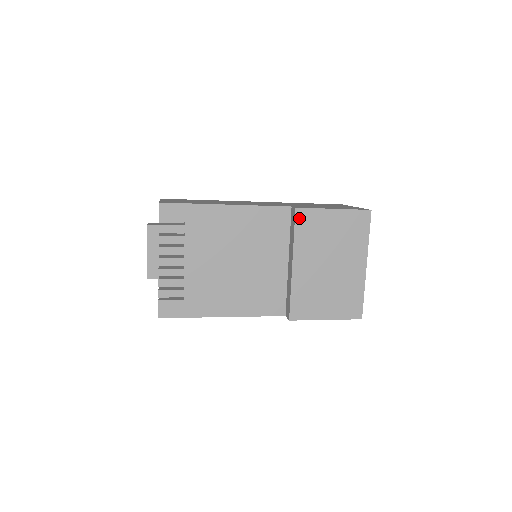
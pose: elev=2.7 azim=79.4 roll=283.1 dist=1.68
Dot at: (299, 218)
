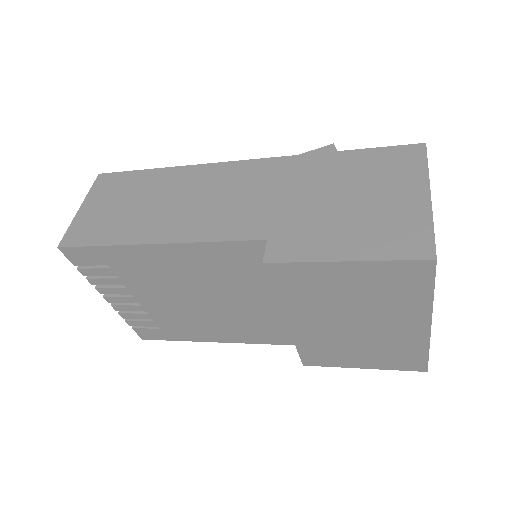
Dot at: (275, 275)
